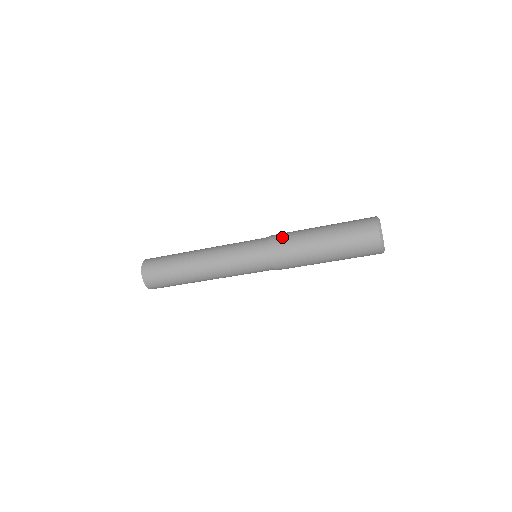
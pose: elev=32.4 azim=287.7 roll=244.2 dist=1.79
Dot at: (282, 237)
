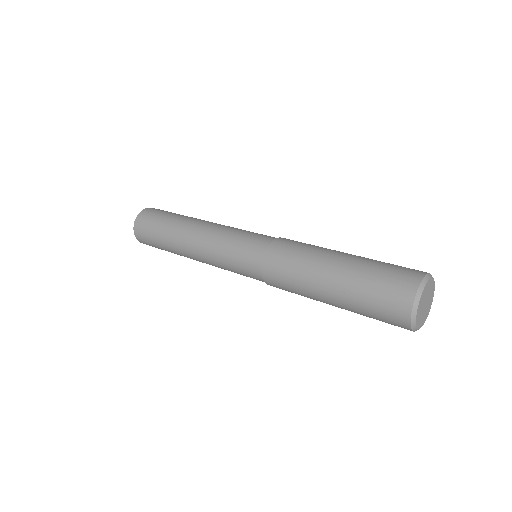
Dot at: (279, 264)
